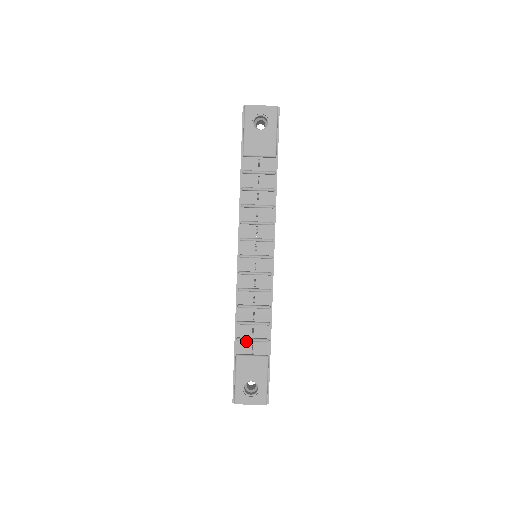
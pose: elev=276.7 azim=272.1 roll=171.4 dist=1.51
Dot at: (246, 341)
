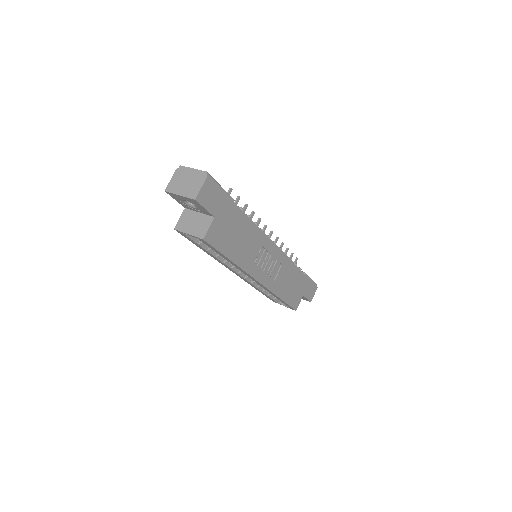
Dot at: occluded
